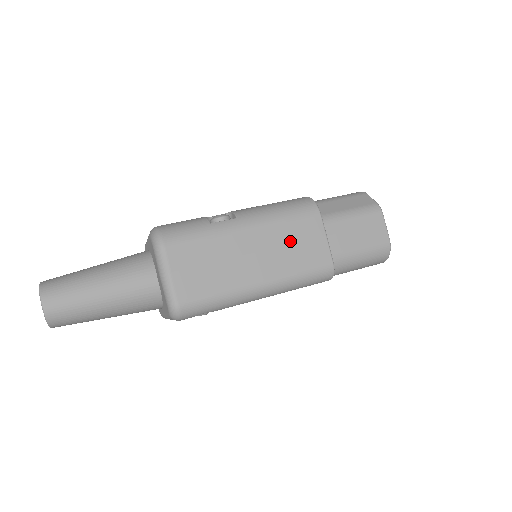
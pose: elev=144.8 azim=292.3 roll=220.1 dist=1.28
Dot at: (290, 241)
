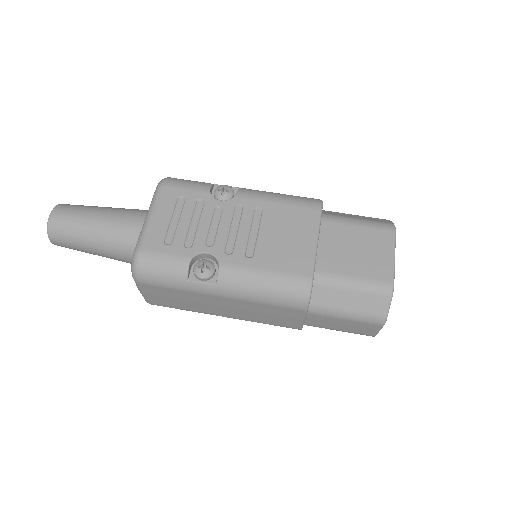
Dot at: (263, 312)
